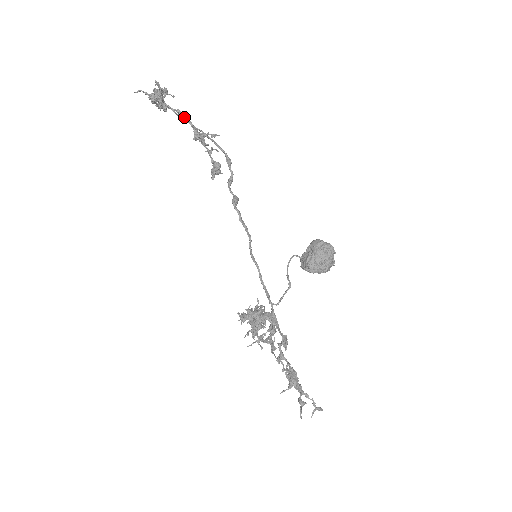
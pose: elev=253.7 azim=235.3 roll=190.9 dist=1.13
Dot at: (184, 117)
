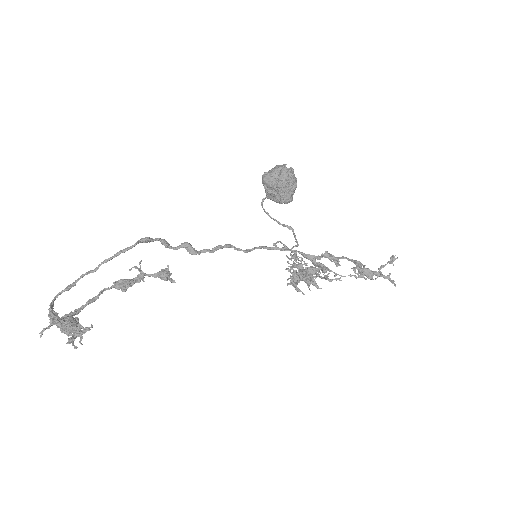
Dot at: (98, 297)
